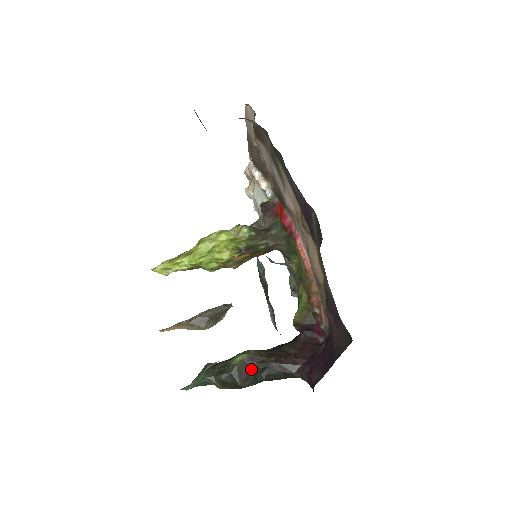
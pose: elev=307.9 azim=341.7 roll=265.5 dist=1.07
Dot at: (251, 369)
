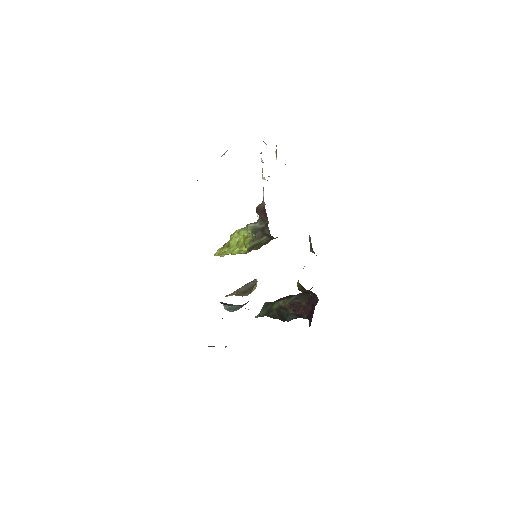
Dot at: (282, 313)
